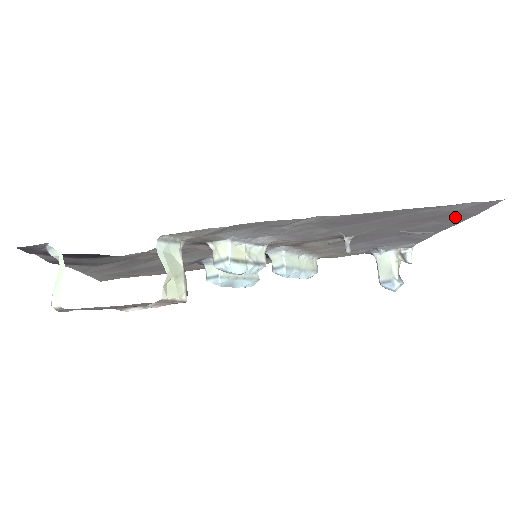
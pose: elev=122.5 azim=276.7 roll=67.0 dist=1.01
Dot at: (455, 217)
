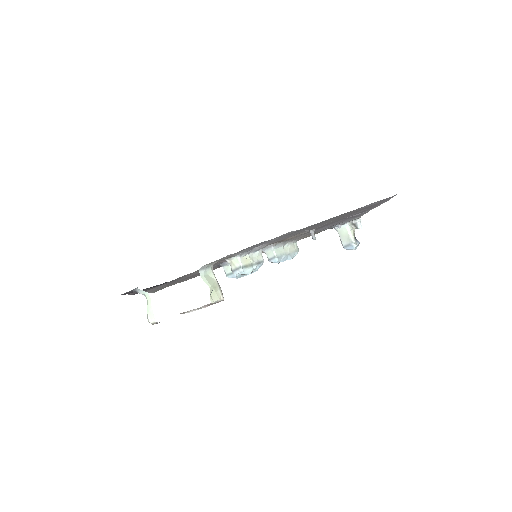
Dot at: occluded
